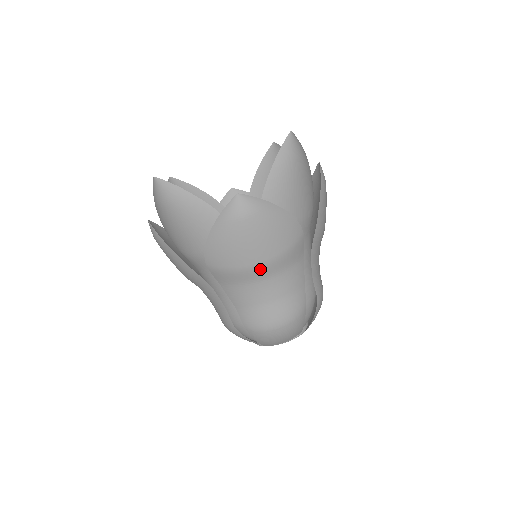
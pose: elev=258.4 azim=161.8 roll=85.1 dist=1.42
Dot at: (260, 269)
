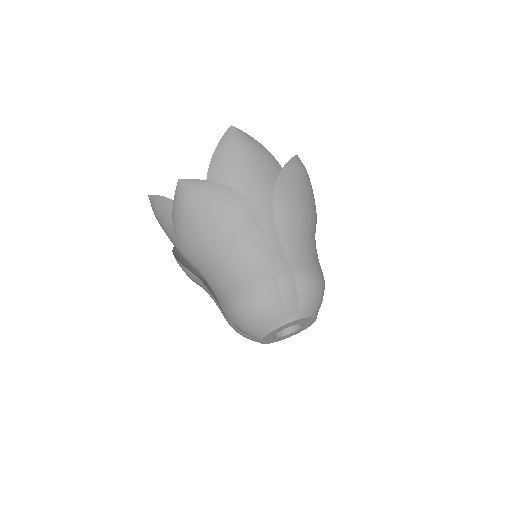
Dot at: (212, 243)
